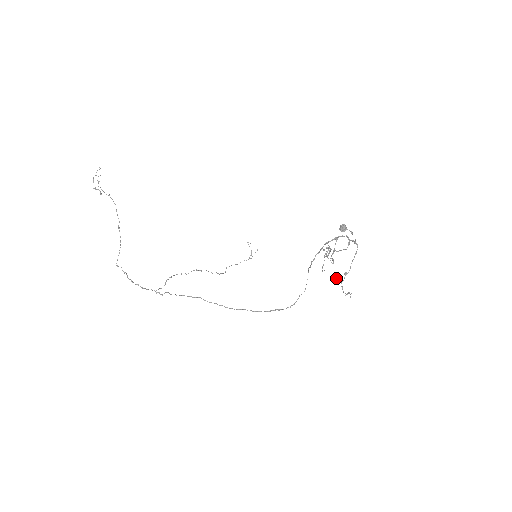
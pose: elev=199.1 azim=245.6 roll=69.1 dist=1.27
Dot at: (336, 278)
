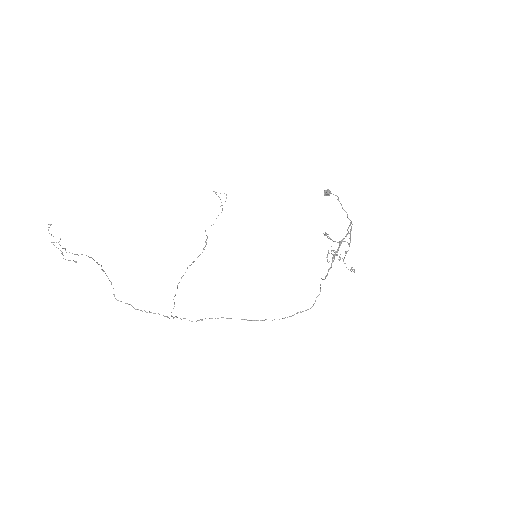
Dot at: (339, 260)
